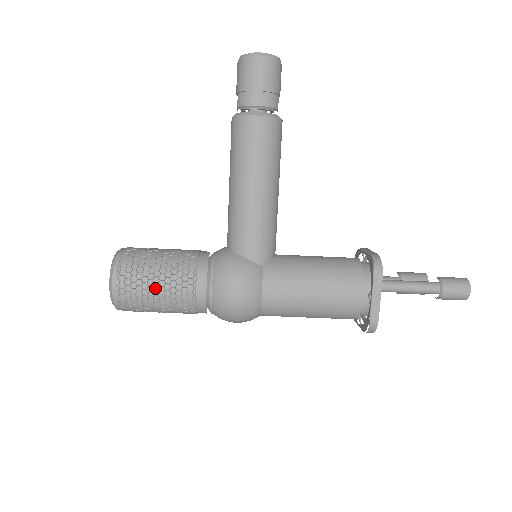
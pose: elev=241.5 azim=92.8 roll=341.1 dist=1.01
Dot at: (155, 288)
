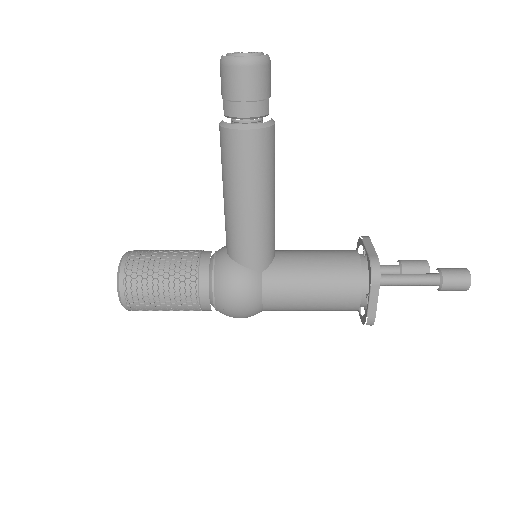
Dot at: (161, 298)
